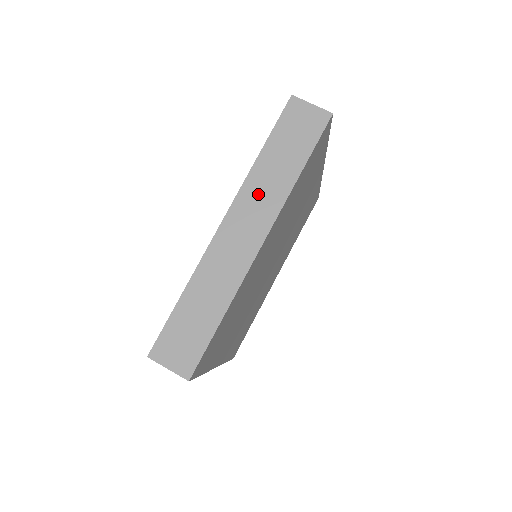
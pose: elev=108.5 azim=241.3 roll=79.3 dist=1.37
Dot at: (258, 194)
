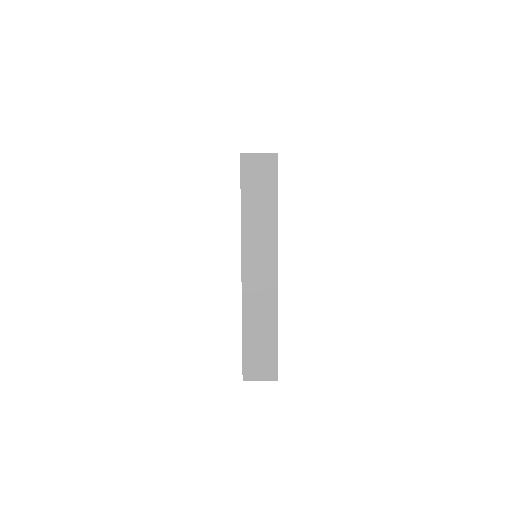
Dot at: occluded
